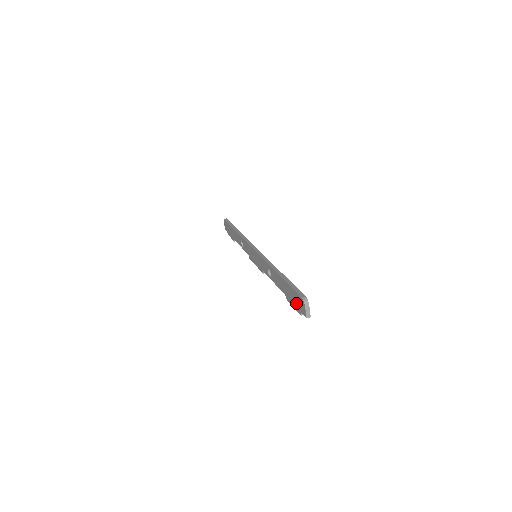
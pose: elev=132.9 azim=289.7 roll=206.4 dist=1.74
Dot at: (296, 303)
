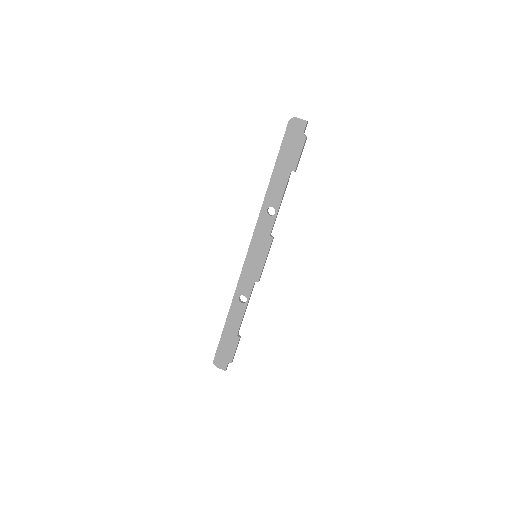
Dot at: (295, 142)
